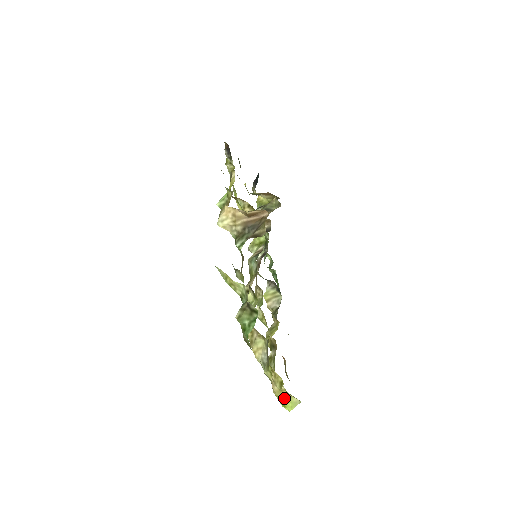
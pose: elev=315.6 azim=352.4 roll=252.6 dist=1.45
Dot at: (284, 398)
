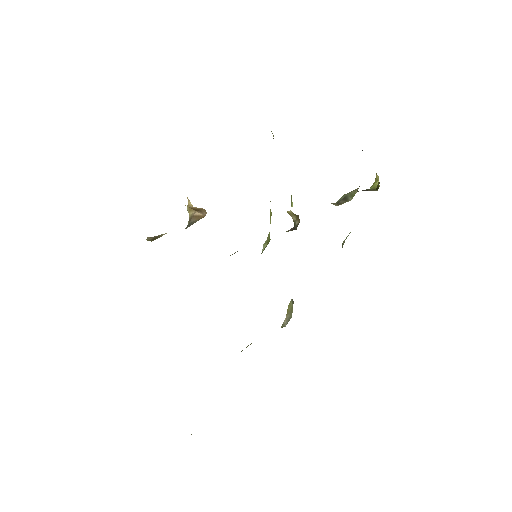
Dot at: occluded
